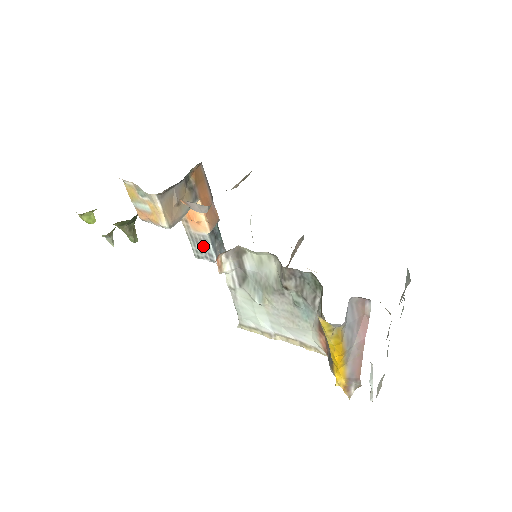
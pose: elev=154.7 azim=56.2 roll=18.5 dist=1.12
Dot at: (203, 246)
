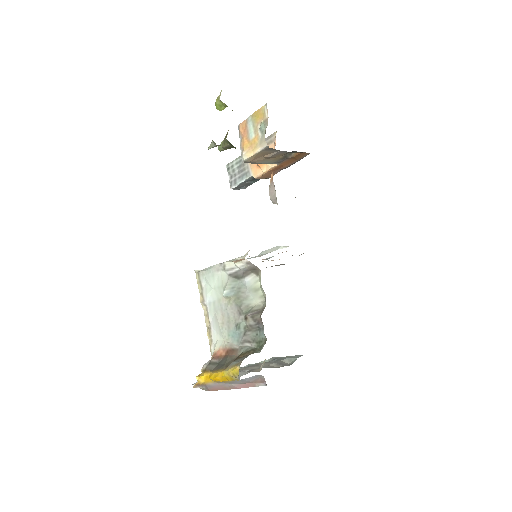
Dot at: (240, 172)
